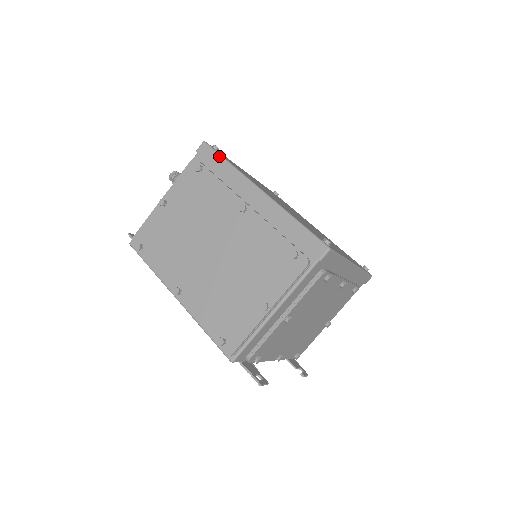
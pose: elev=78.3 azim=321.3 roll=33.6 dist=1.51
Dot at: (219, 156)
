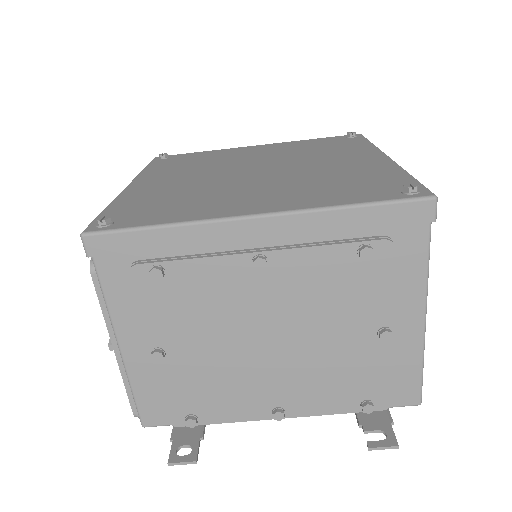
Dot at: occluded
